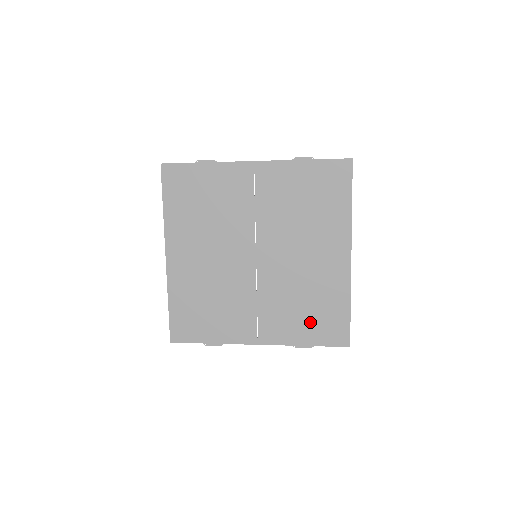
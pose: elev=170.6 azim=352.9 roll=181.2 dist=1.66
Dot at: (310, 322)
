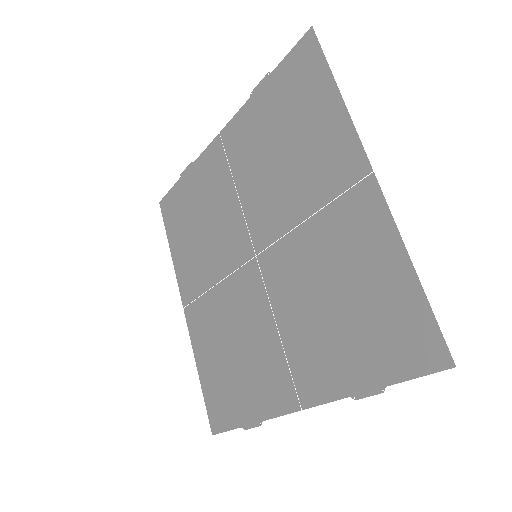
Dot at: (359, 336)
